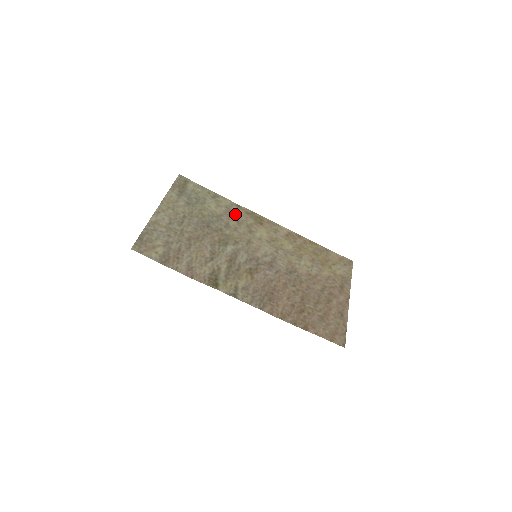
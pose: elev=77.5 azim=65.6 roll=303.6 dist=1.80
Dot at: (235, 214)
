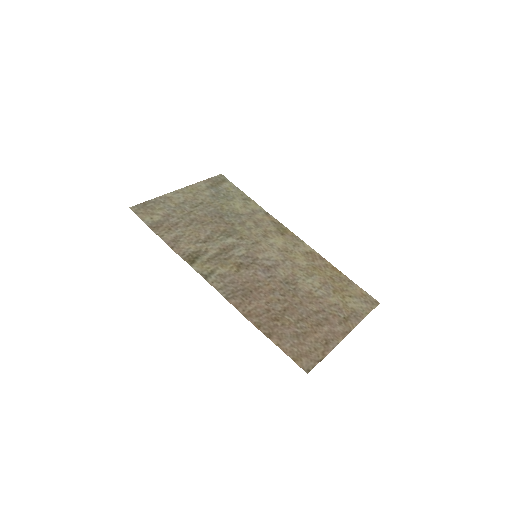
Dot at: (258, 218)
